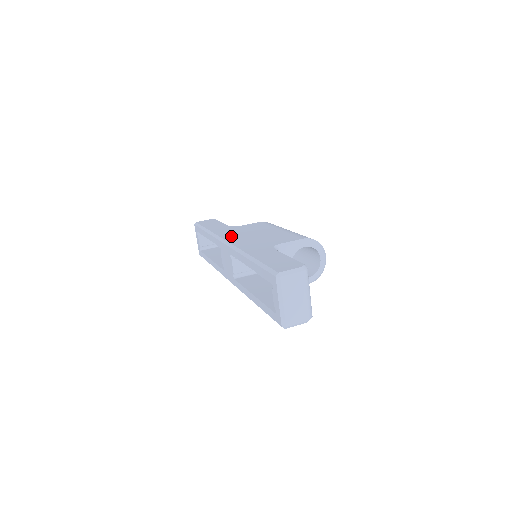
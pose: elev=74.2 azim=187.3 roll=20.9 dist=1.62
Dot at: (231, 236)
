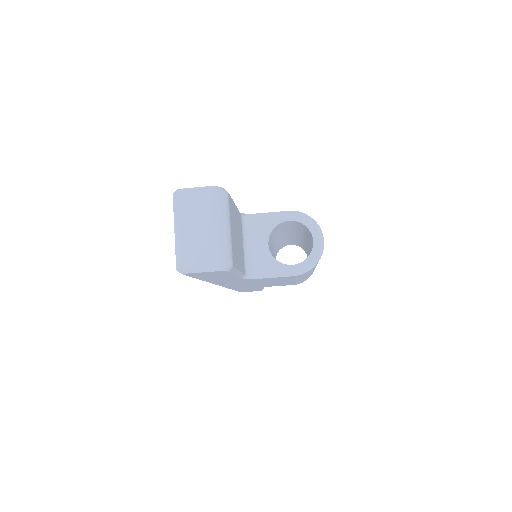
Dot at: occluded
